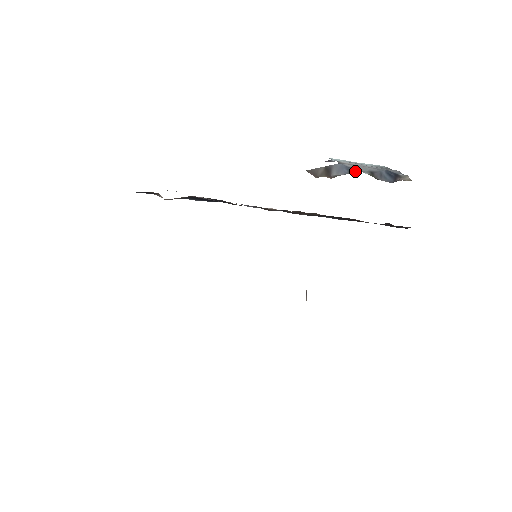
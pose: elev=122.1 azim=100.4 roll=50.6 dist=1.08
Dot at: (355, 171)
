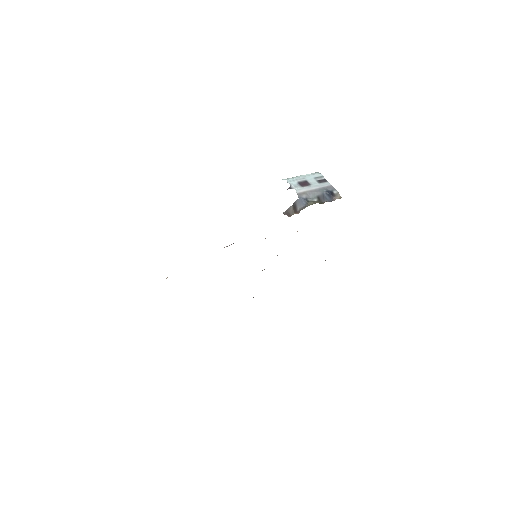
Dot at: (310, 204)
